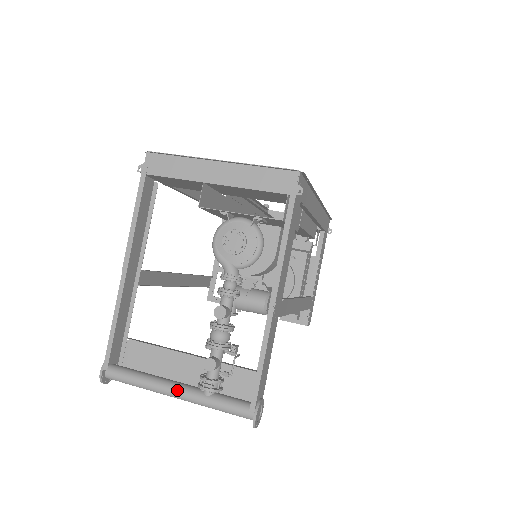
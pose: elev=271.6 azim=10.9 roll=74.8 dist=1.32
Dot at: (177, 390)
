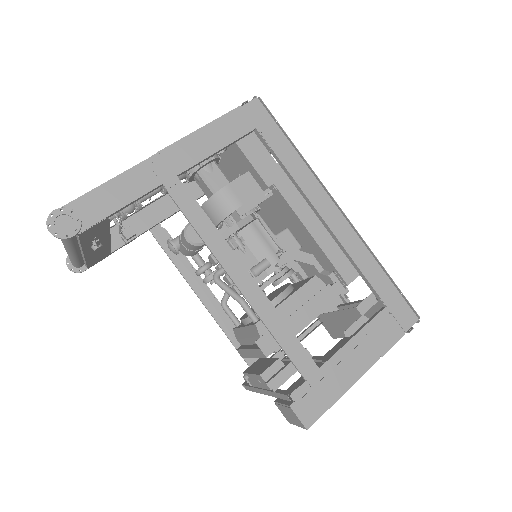
Dot at: occluded
